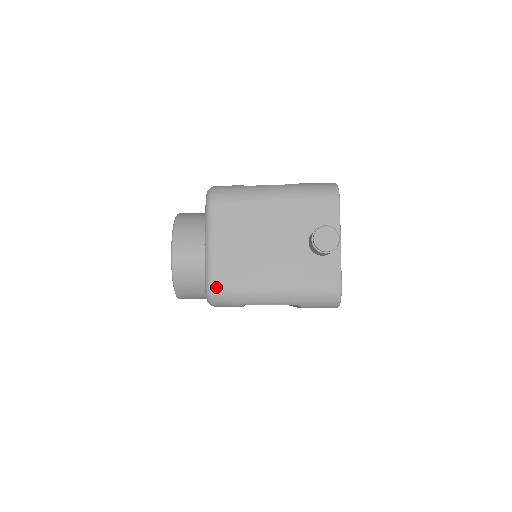
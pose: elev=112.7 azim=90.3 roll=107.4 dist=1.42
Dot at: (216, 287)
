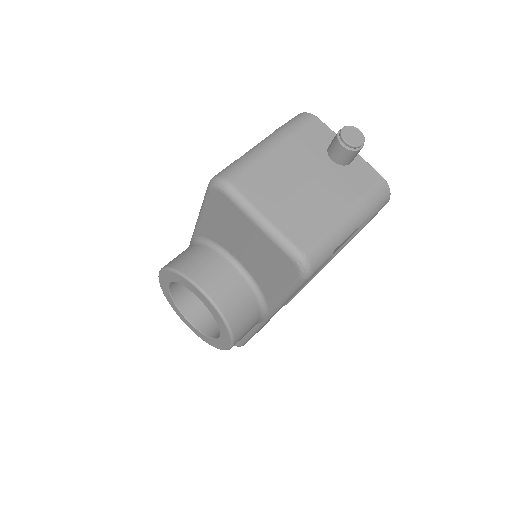
Dot at: (305, 250)
